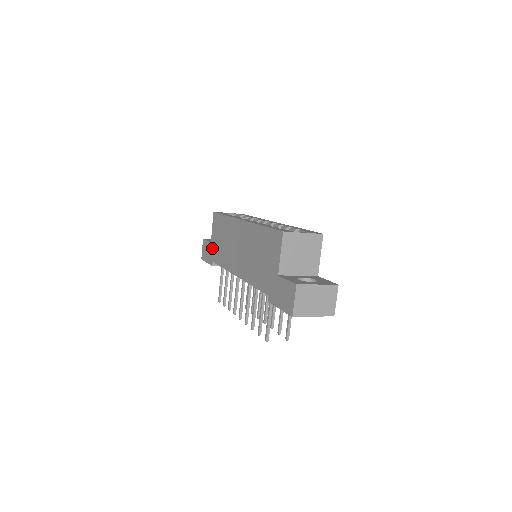
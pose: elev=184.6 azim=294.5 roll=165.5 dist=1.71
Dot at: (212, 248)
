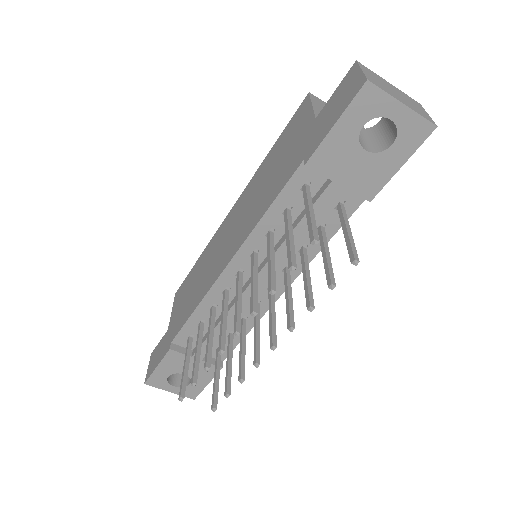
Dot at: (170, 329)
